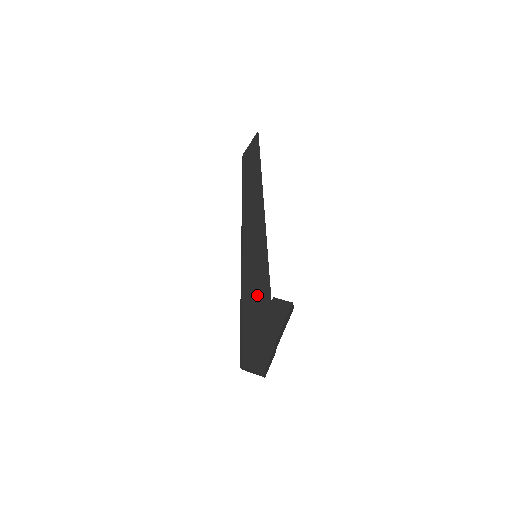
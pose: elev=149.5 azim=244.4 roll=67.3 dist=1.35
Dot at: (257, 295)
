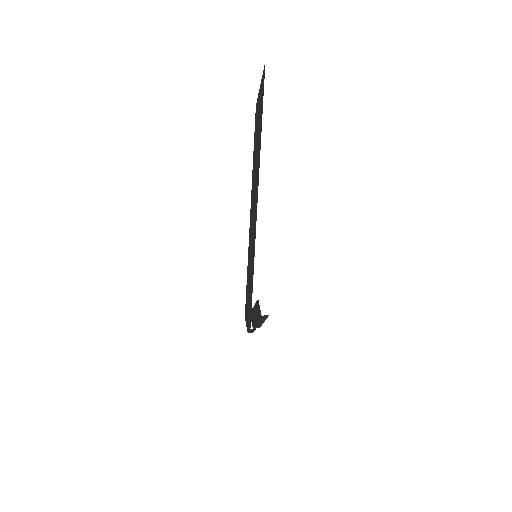
Dot at: (249, 290)
